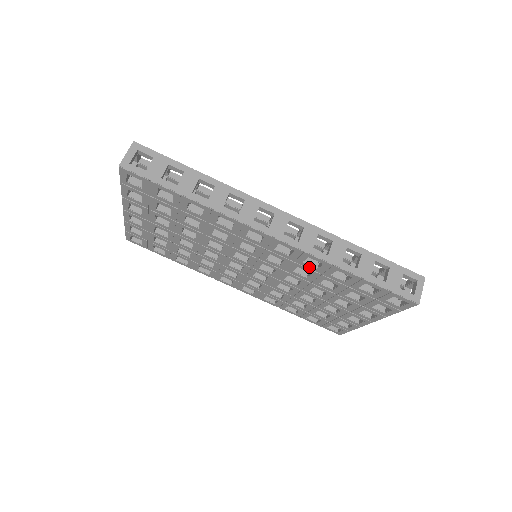
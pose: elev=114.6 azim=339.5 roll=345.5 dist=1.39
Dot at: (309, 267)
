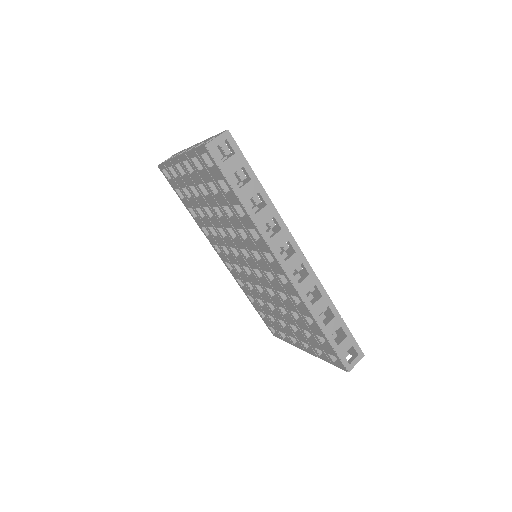
Dot at: (292, 300)
